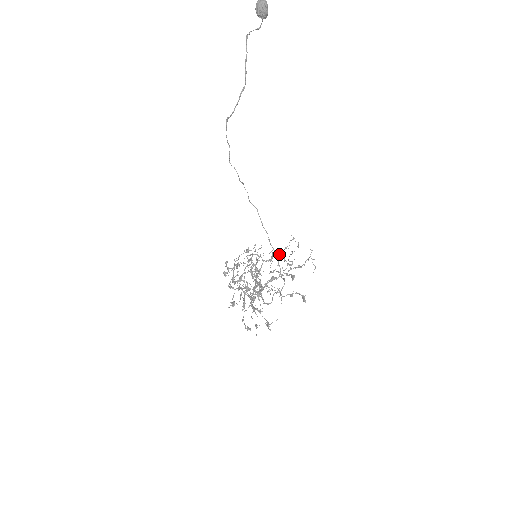
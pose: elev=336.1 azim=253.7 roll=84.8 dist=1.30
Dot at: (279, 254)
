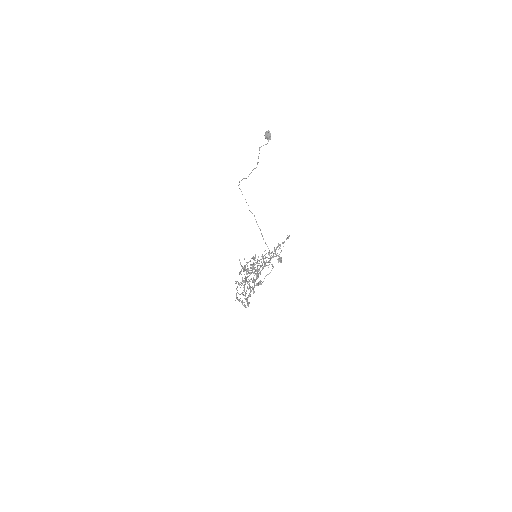
Dot at: (272, 252)
